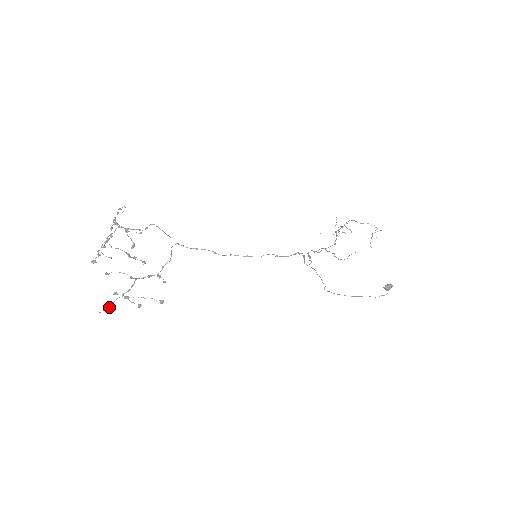
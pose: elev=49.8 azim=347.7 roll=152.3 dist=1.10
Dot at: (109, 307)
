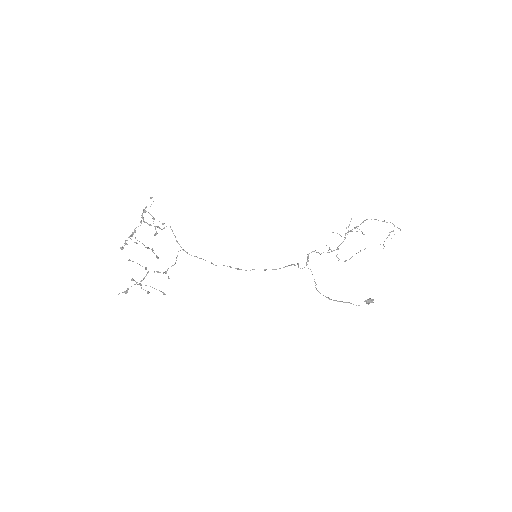
Dot at: (125, 292)
